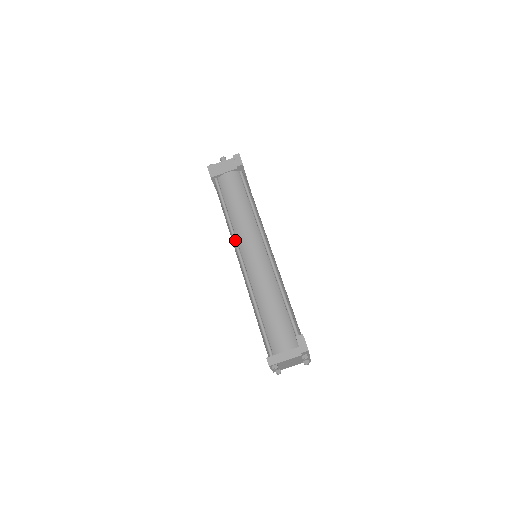
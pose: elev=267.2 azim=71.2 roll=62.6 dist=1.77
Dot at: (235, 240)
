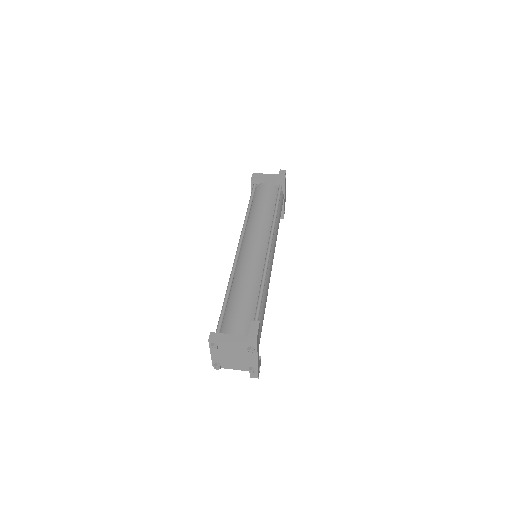
Dot at: (243, 231)
